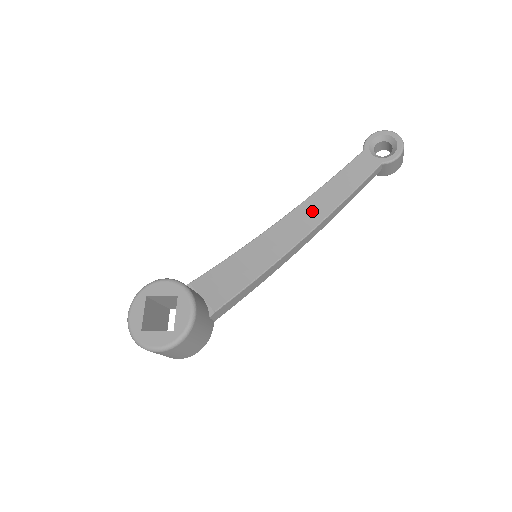
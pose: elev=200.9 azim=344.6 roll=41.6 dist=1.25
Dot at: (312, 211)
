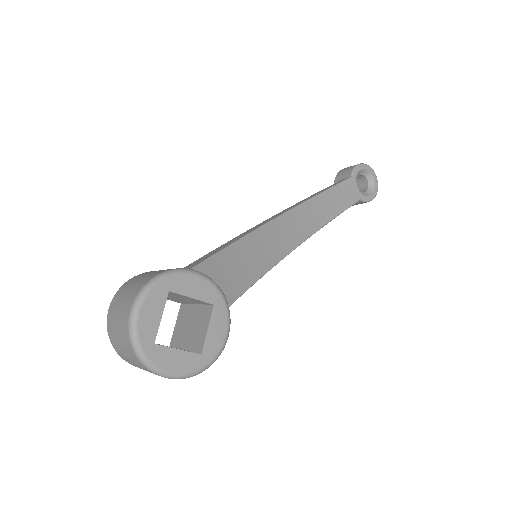
Dot at: (304, 221)
